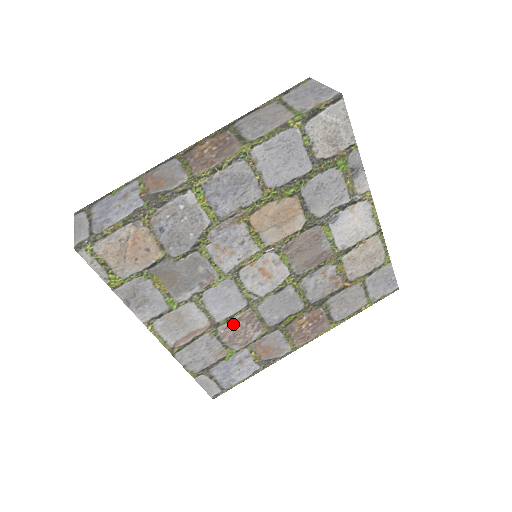
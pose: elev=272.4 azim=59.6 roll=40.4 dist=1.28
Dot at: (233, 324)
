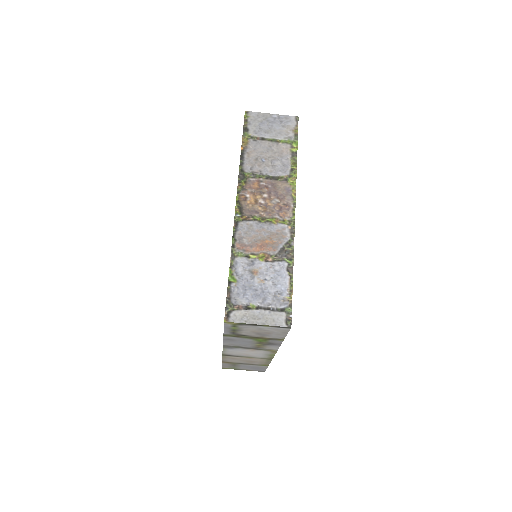
Dot at: occluded
